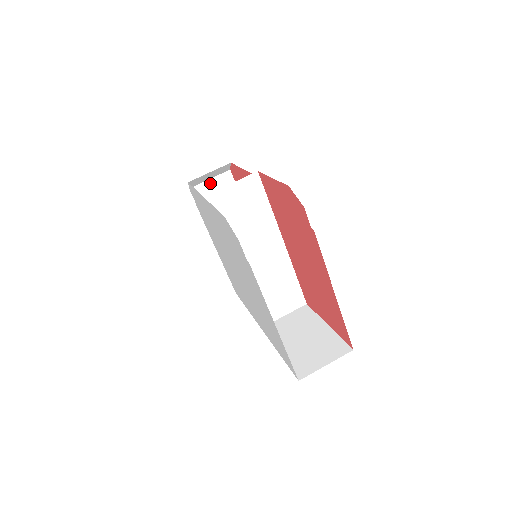
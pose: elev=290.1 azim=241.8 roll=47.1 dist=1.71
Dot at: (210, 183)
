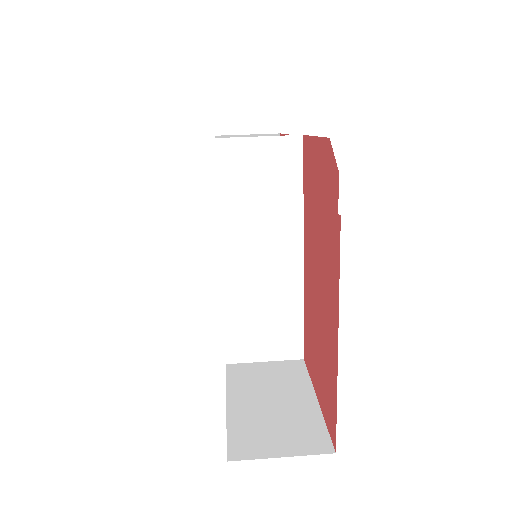
Dot at: occluded
